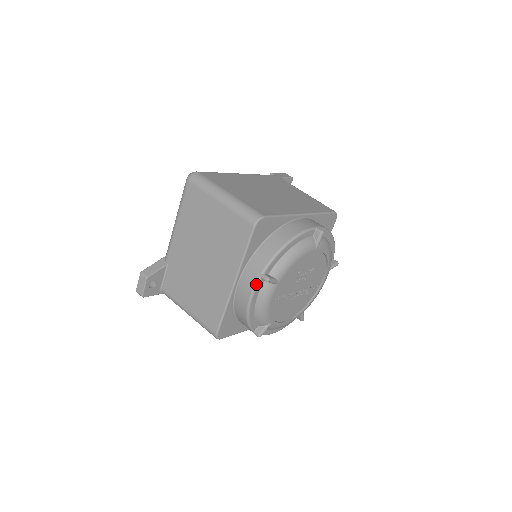
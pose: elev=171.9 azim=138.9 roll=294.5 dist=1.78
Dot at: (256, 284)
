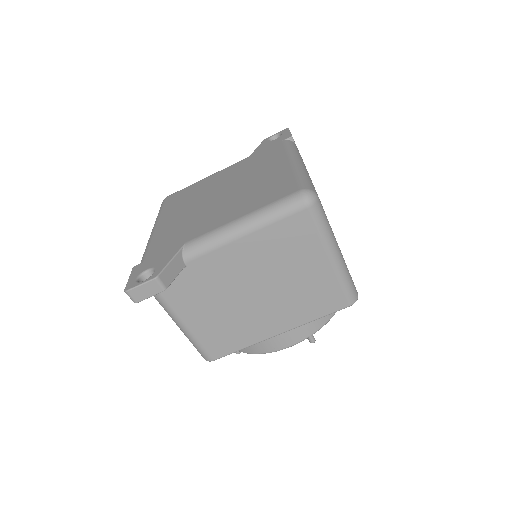
Dot at: occluded
